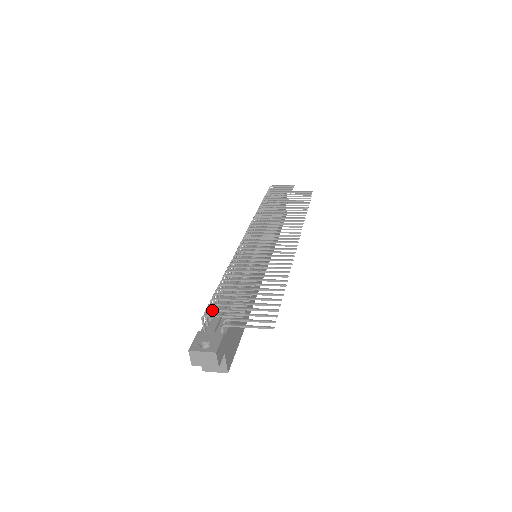
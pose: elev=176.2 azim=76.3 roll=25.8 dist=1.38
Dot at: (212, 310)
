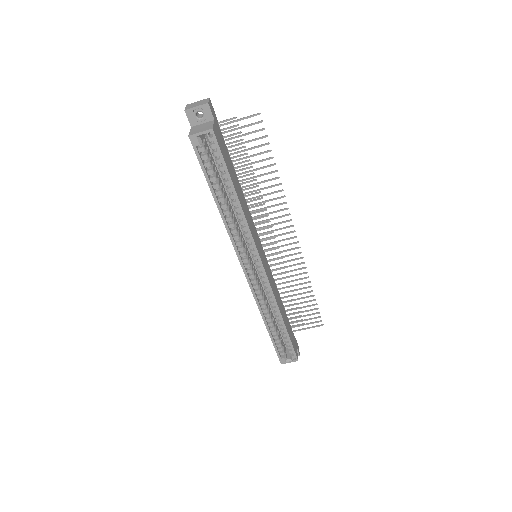
Dot at: occluded
